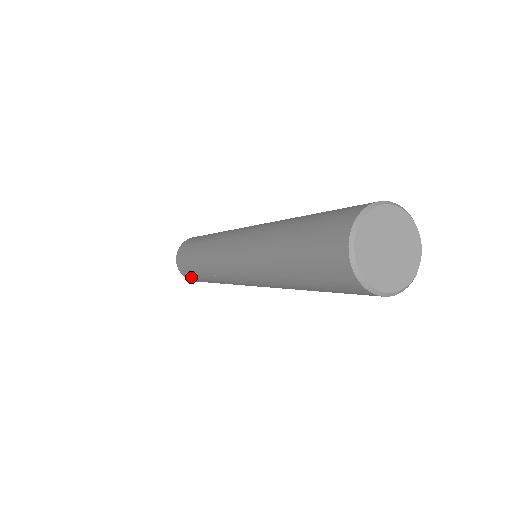
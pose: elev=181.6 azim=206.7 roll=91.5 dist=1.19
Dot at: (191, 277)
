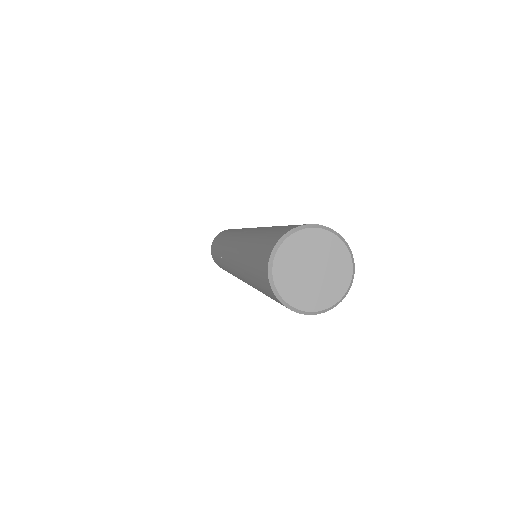
Dot at: occluded
